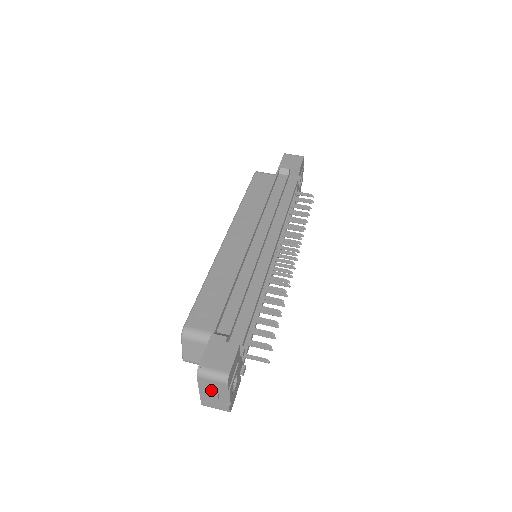
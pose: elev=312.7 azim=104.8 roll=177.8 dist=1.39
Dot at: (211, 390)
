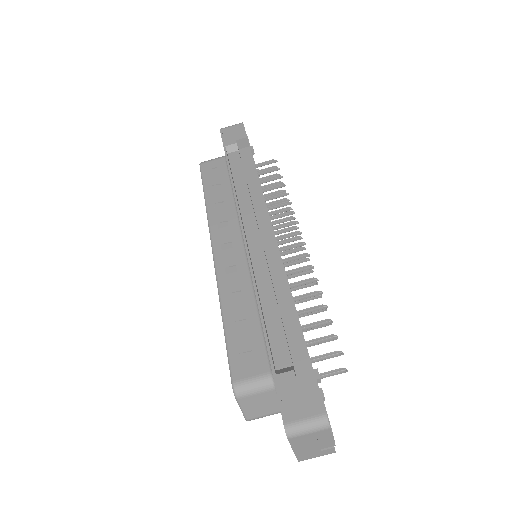
Dot at: (309, 443)
